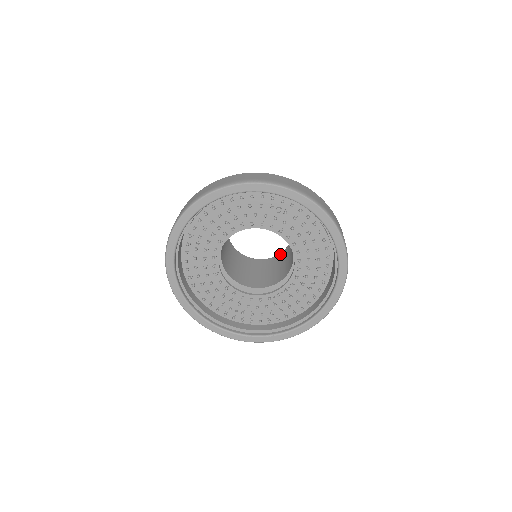
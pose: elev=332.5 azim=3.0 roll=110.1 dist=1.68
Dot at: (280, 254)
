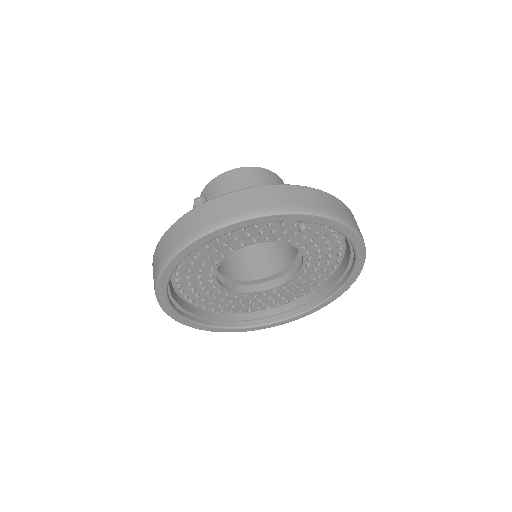
Dot at: occluded
